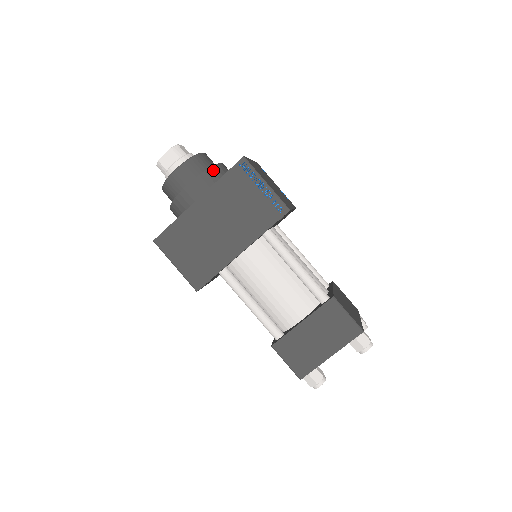
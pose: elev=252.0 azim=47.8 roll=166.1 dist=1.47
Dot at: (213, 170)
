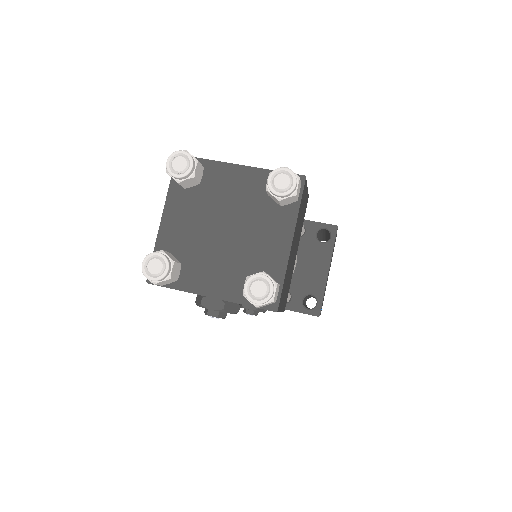
Dot at: occluded
